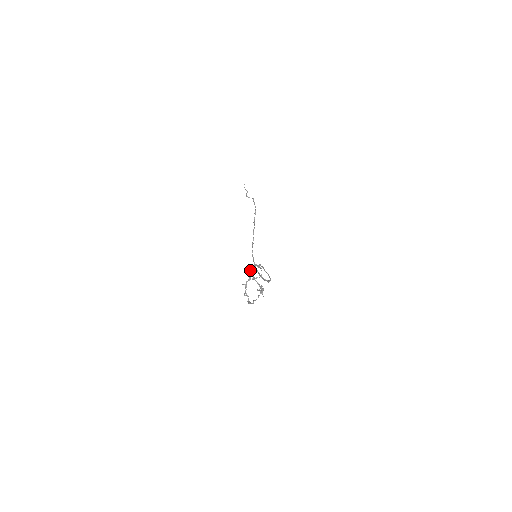
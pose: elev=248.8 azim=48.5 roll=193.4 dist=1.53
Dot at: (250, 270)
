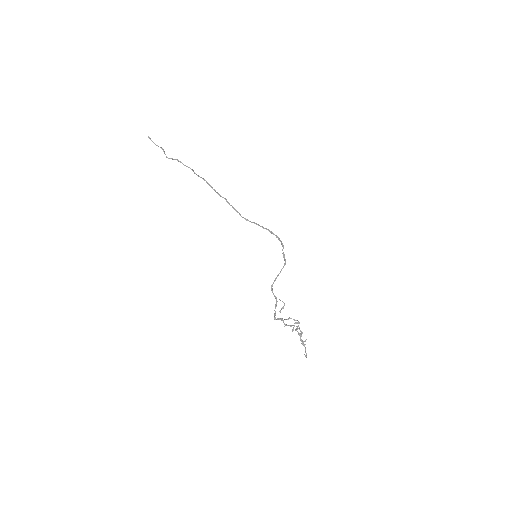
Dot at: occluded
